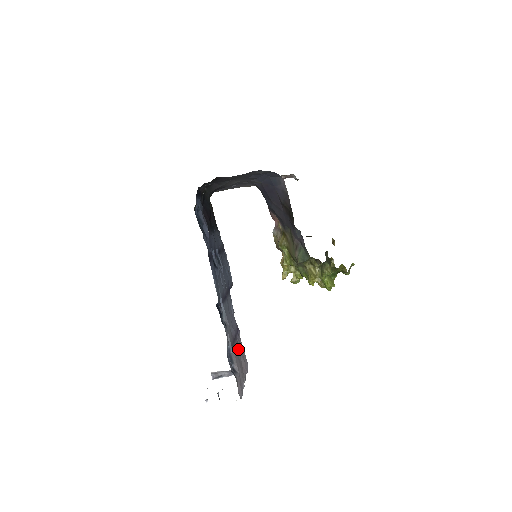
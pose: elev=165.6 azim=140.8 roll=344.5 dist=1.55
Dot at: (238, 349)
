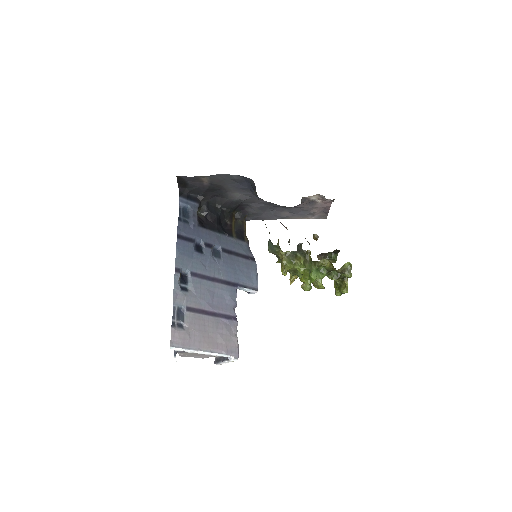
Dot at: (213, 325)
